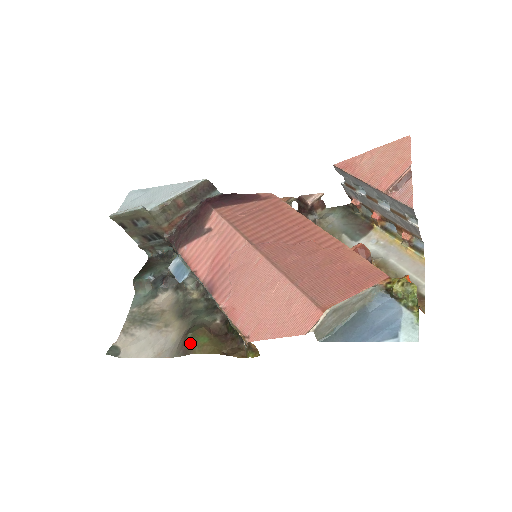
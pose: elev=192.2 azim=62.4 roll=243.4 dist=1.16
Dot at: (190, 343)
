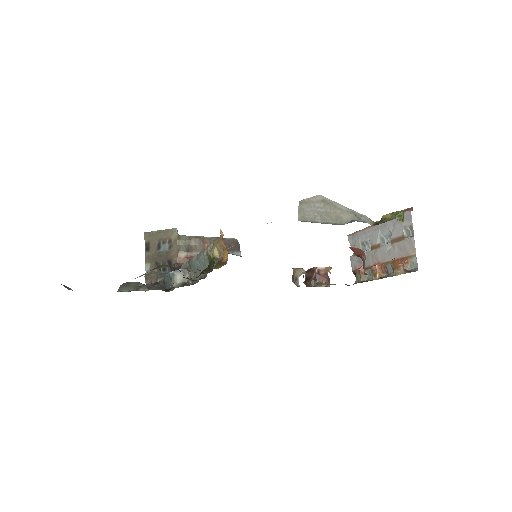
Dot at: (158, 267)
